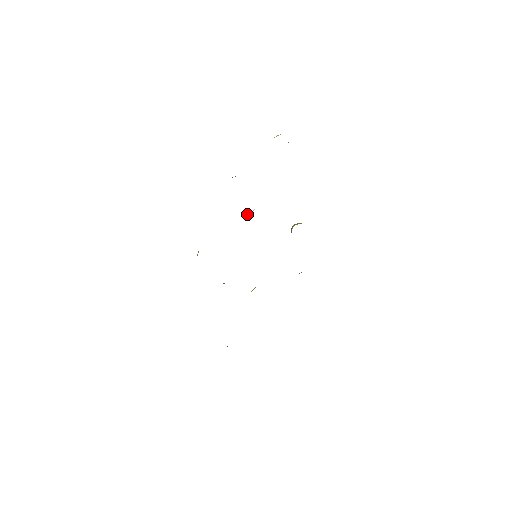
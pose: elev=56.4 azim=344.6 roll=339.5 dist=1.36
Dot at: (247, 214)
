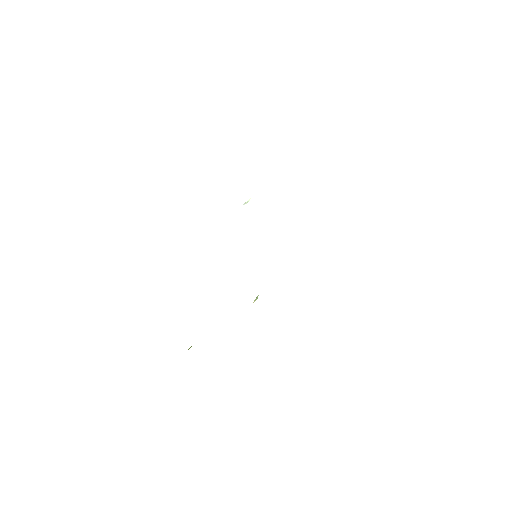
Dot at: (243, 204)
